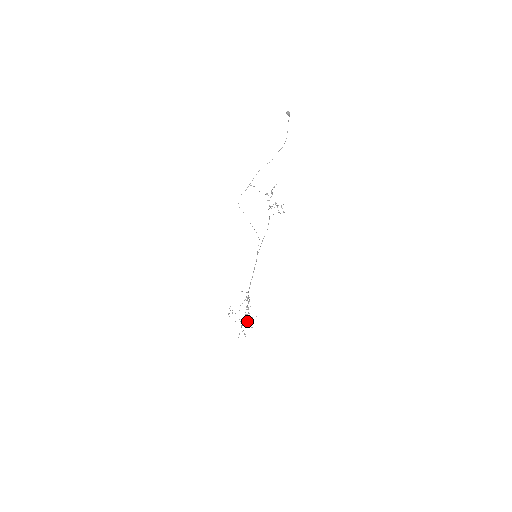
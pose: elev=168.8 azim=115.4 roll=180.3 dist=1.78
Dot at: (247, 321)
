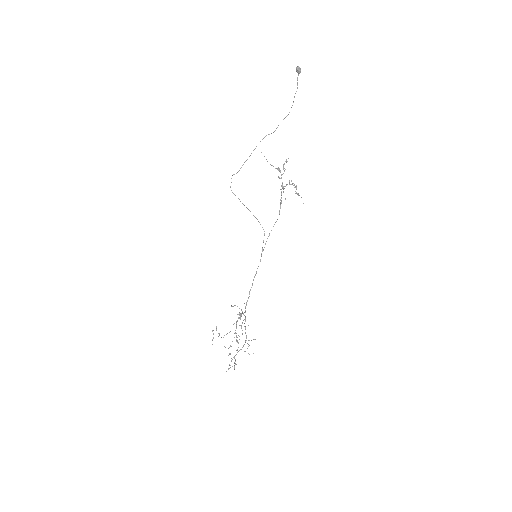
Dot at: (243, 346)
